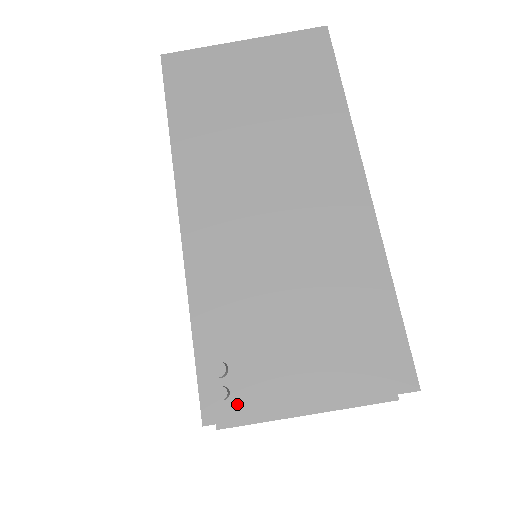
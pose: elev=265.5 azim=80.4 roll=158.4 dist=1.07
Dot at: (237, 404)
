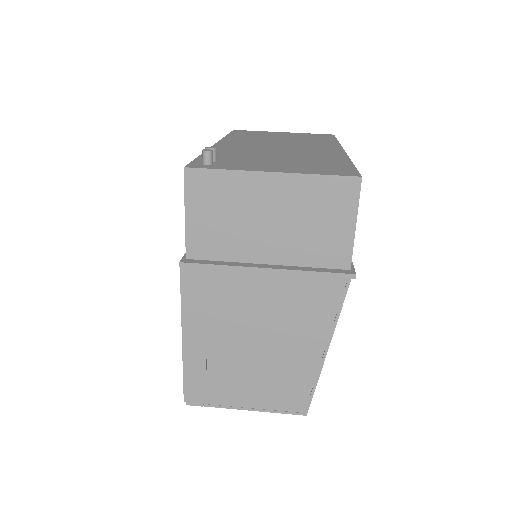
Dot at: (215, 166)
